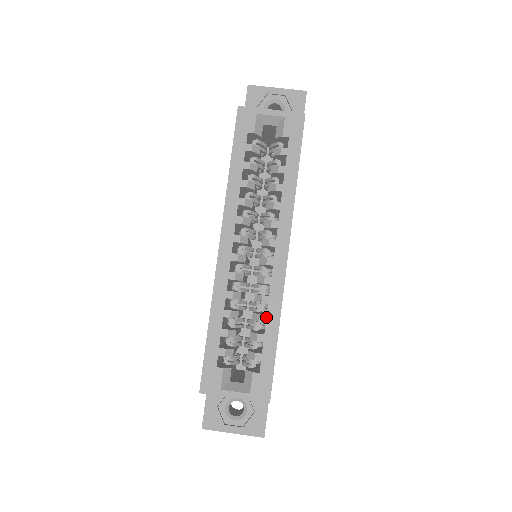
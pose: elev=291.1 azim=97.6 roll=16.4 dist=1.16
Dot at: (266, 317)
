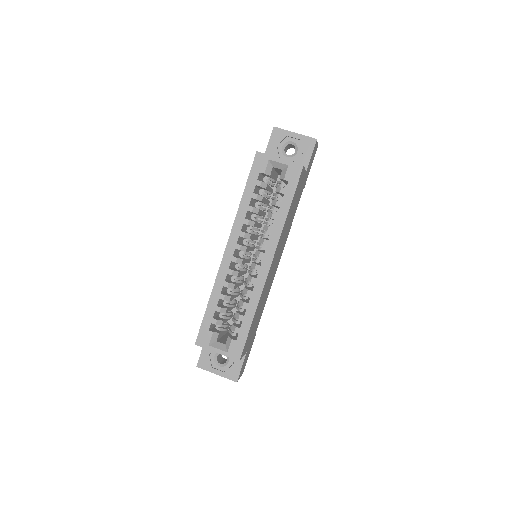
Dot at: (248, 305)
